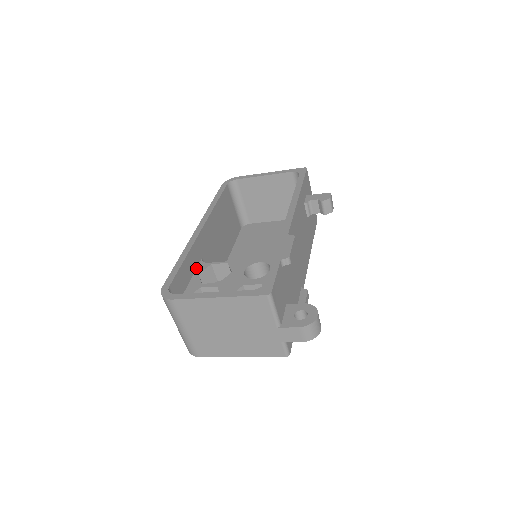
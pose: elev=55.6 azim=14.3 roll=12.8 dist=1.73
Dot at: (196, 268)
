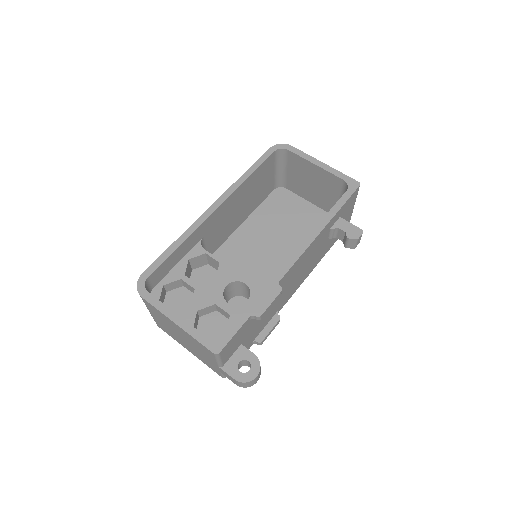
Dot at: (191, 249)
